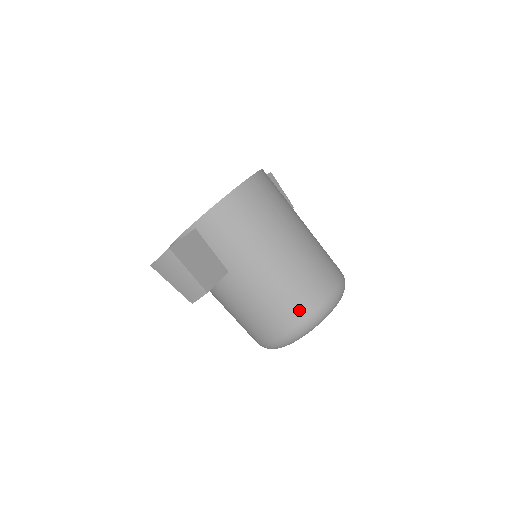
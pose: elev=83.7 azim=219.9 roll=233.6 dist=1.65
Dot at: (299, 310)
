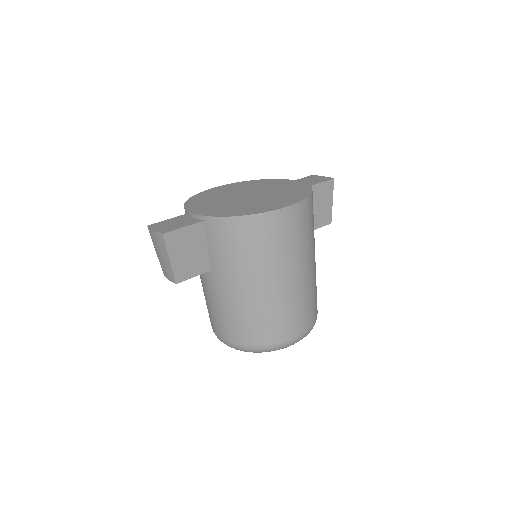
Dot at: (248, 337)
